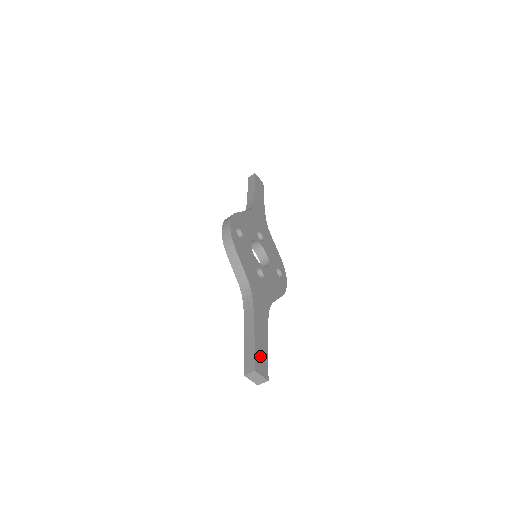
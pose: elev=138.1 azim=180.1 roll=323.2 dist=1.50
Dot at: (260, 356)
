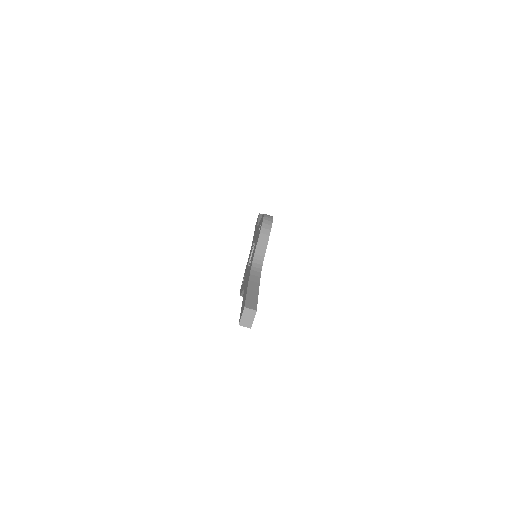
Dot at: occluded
